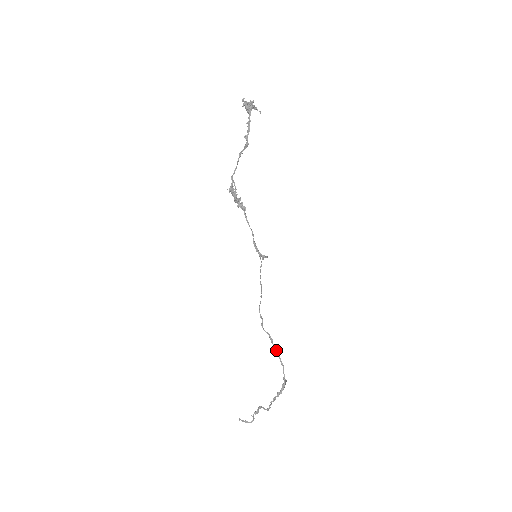
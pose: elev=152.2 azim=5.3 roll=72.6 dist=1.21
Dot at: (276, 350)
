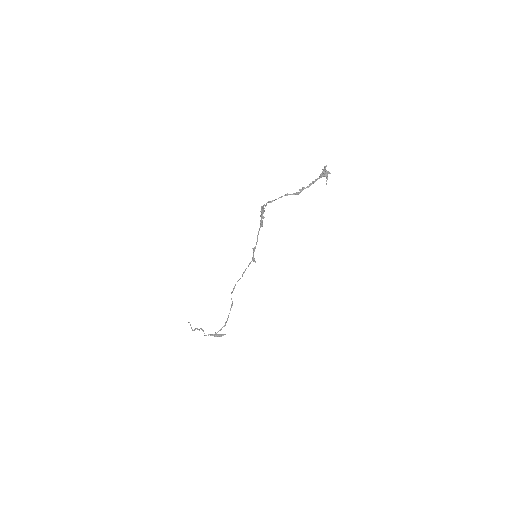
Dot at: (229, 313)
